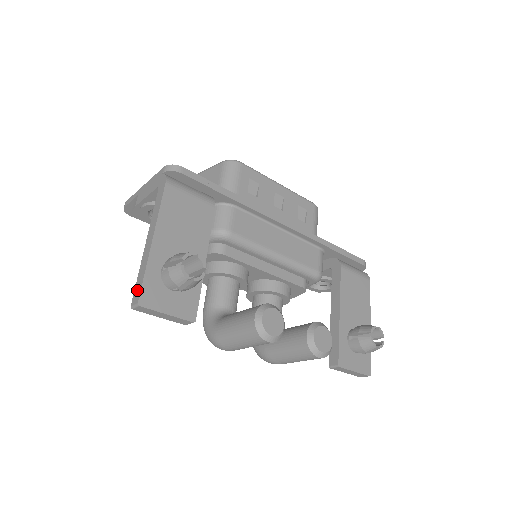
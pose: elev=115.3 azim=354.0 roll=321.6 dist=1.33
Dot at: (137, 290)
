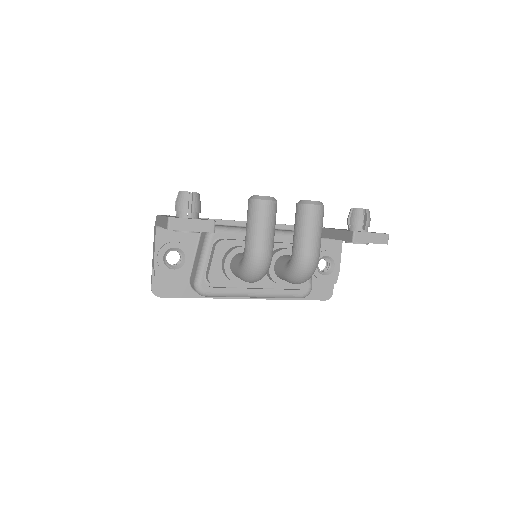
Dot at: (166, 223)
